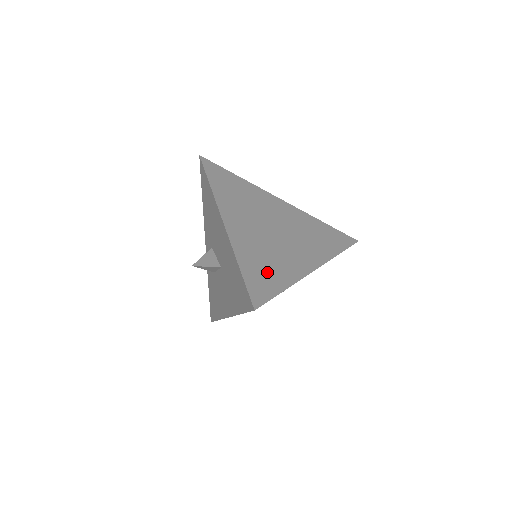
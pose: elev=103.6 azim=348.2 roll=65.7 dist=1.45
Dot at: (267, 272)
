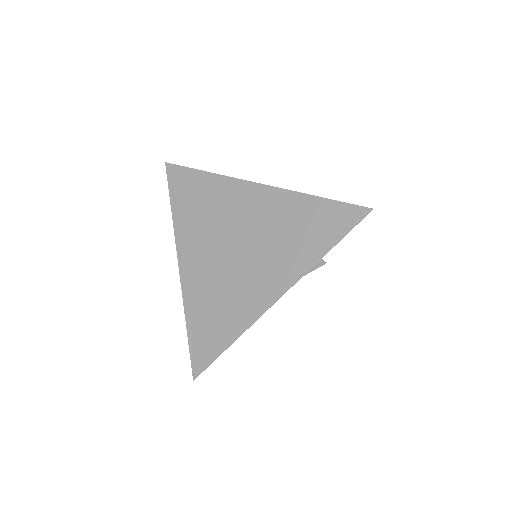
Dot at: (214, 325)
